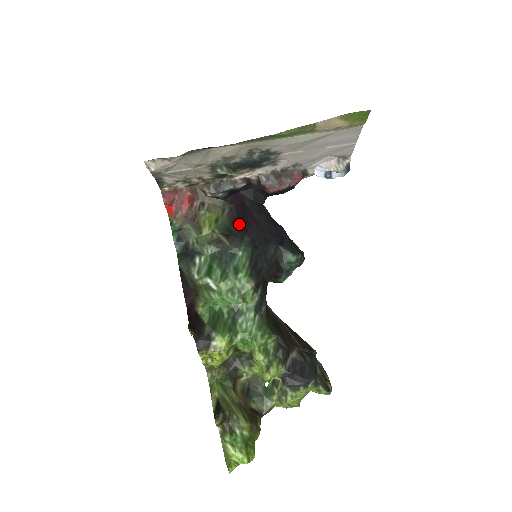
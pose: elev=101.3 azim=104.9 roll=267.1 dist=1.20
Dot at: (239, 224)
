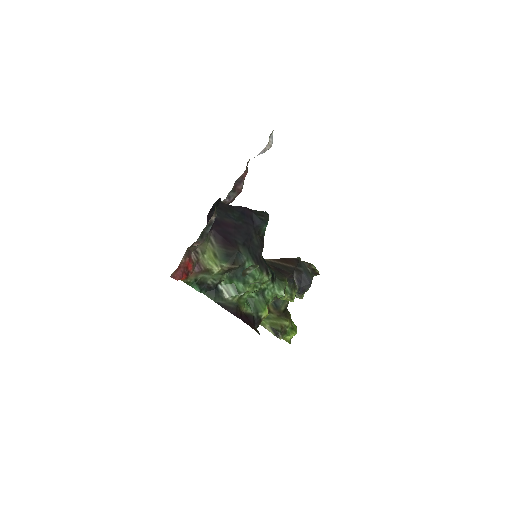
Dot at: (228, 243)
